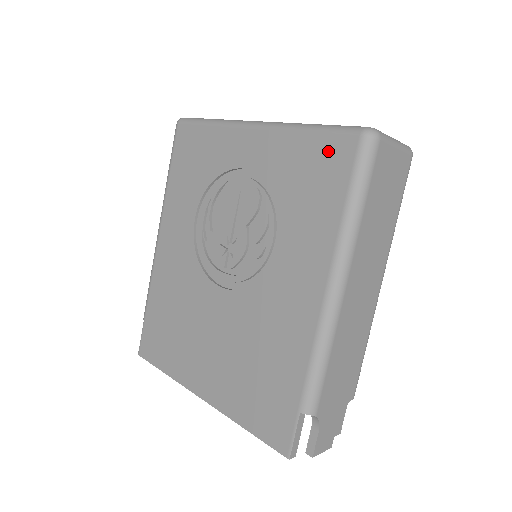
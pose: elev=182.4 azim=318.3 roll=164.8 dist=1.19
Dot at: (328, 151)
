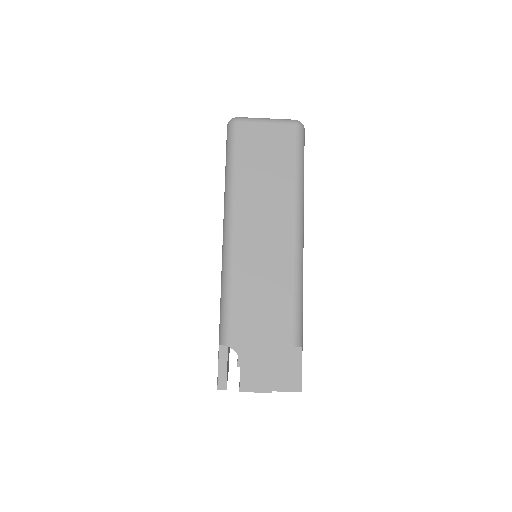
Dot at: occluded
